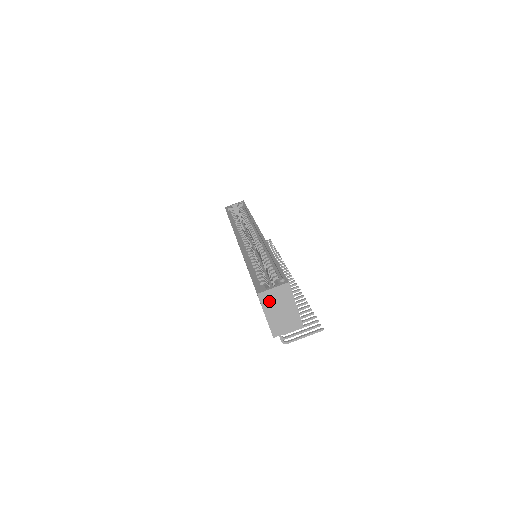
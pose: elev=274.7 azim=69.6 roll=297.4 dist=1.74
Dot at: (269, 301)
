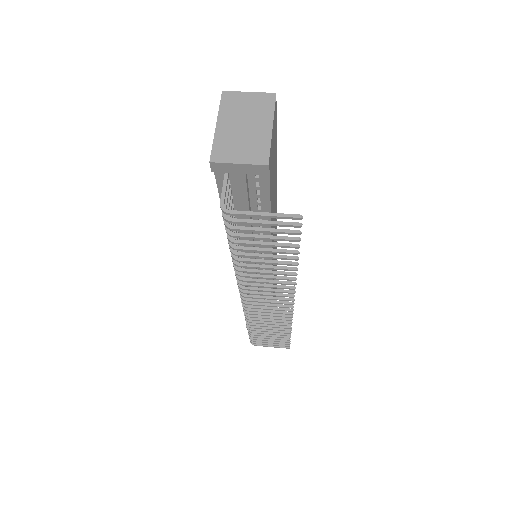
Dot at: (234, 107)
